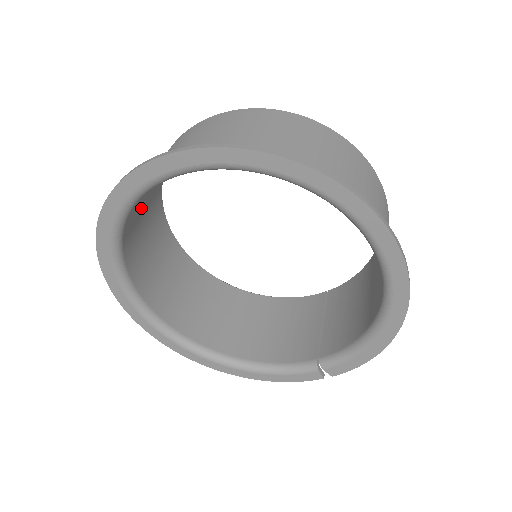
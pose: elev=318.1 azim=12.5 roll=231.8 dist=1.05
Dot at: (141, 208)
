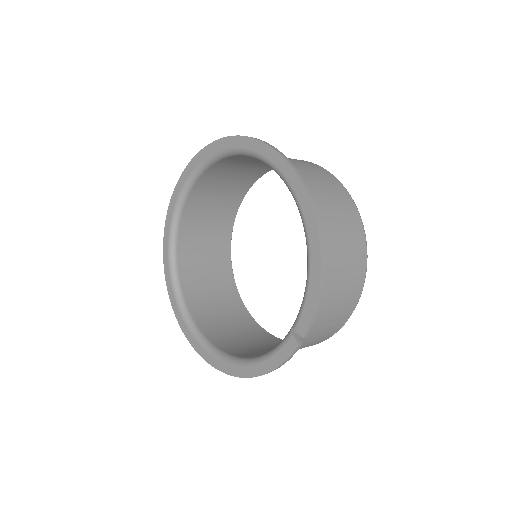
Dot at: (200, 251)
